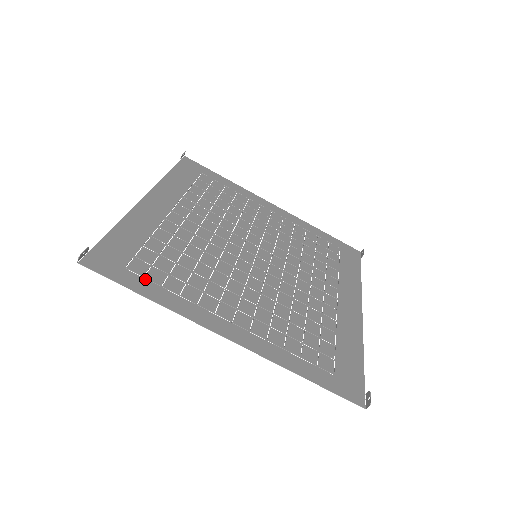
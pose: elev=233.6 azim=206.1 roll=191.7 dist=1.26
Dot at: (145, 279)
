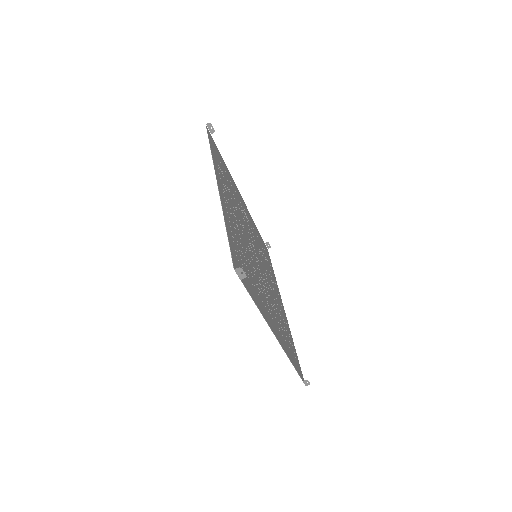
Dot at: (216, 156)
